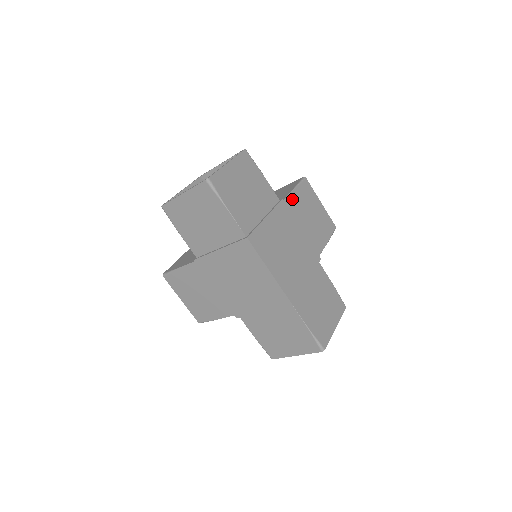
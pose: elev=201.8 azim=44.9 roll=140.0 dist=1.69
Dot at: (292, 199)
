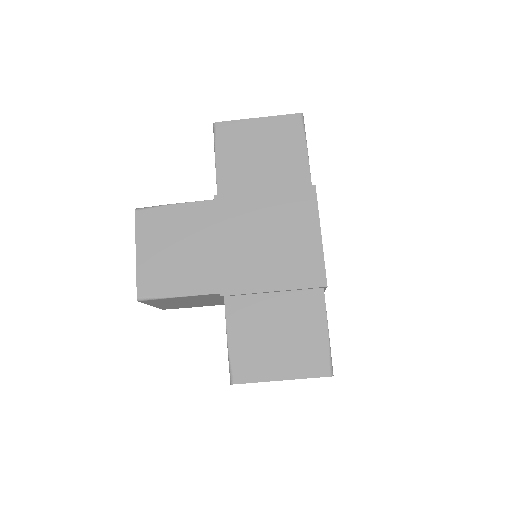
Dot at: occluded
